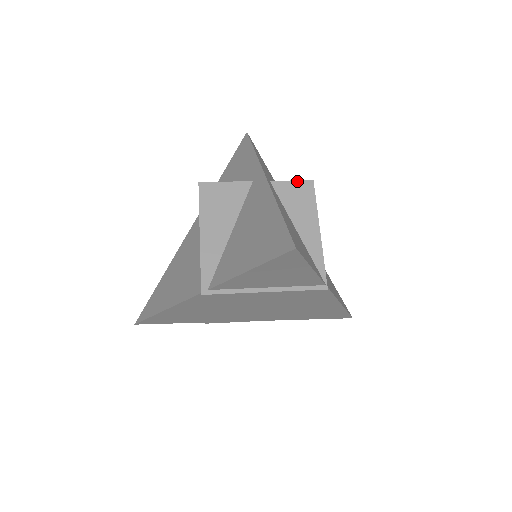
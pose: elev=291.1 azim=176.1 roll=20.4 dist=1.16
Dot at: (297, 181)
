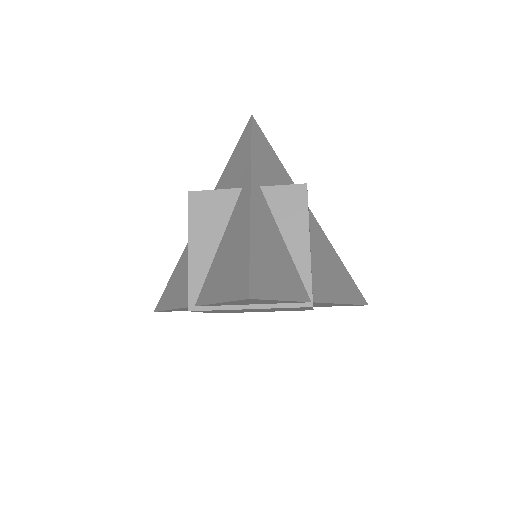
Dot at: (289, 185)
